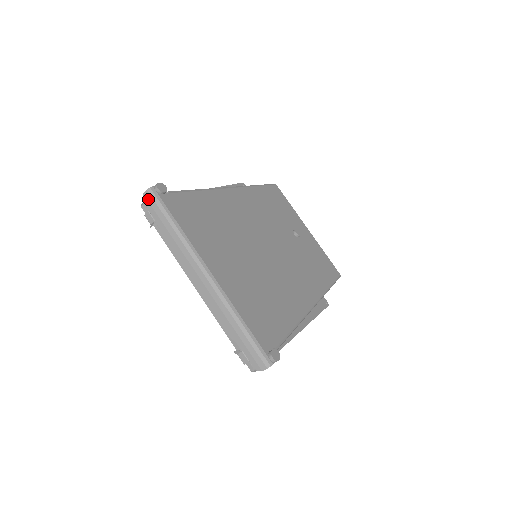
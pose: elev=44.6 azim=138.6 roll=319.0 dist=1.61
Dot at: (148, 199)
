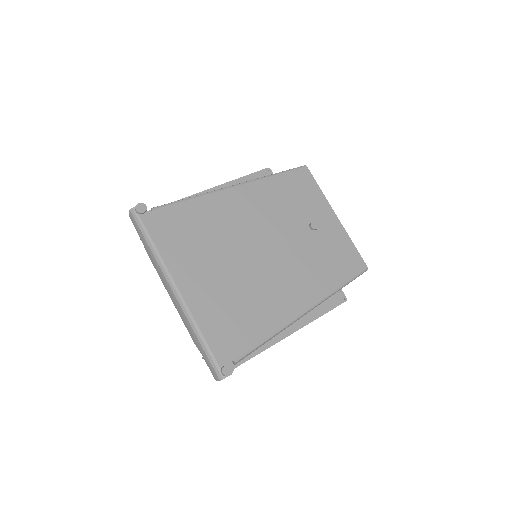
Dot at: (132, 218)
